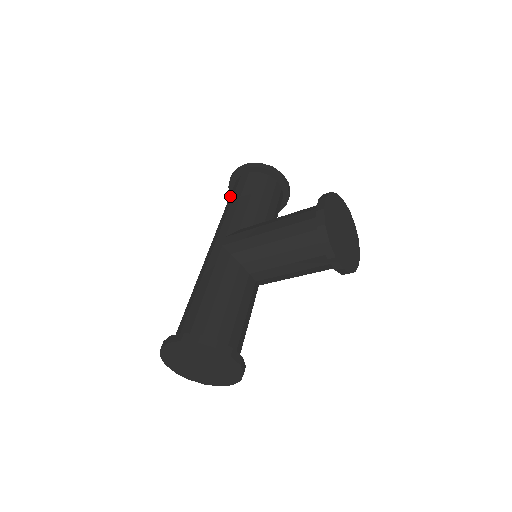
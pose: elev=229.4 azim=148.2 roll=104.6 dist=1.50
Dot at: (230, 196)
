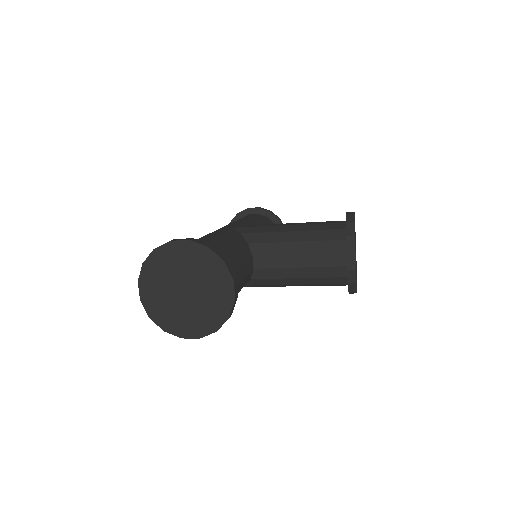
Dot at: occluded
